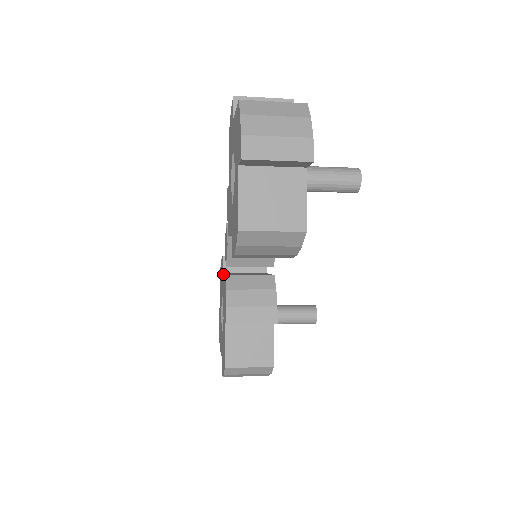
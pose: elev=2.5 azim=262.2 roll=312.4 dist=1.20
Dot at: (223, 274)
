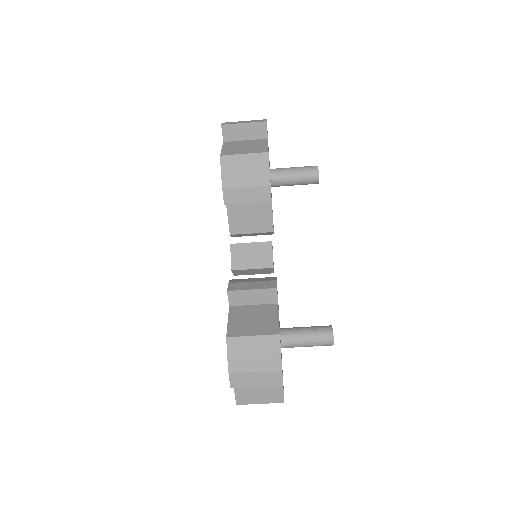
Dot at: occluded
